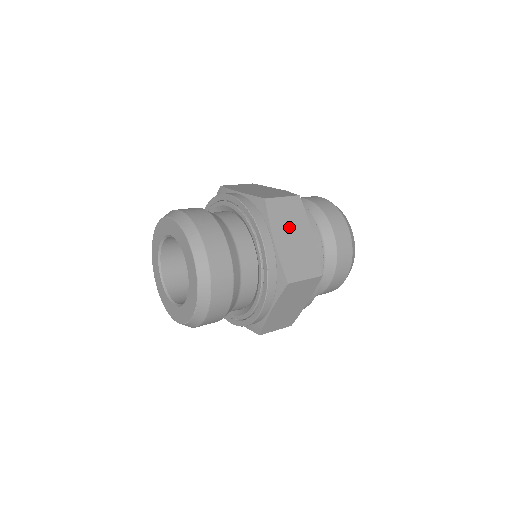
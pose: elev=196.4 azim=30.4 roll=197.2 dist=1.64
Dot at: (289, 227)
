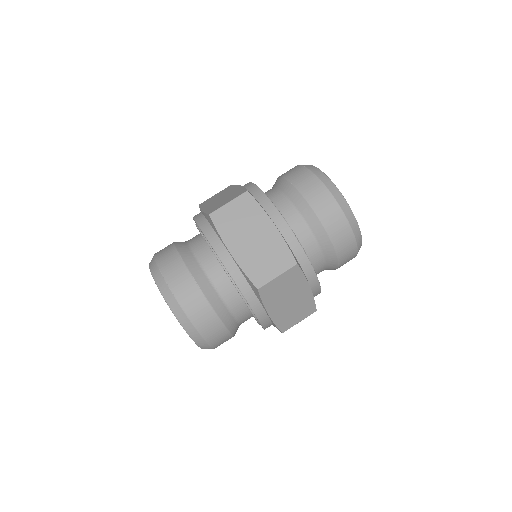
Dot at: (284, 296)
